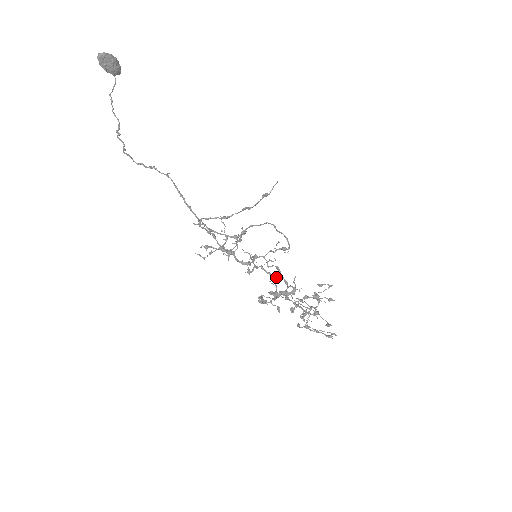
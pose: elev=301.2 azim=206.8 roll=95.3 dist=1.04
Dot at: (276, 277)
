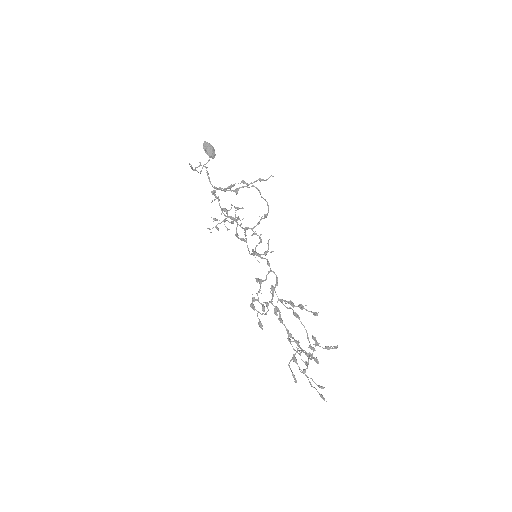
Dot at: occluded
